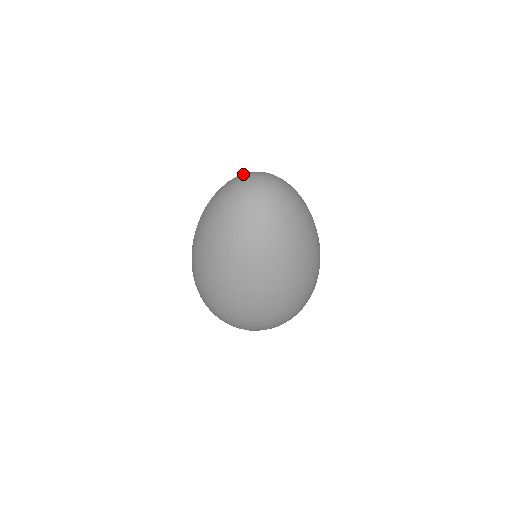
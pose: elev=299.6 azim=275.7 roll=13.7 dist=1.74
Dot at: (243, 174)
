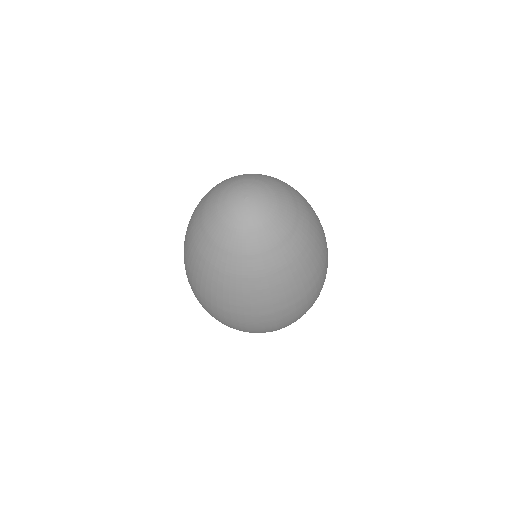
Dot at: (222, 191)
